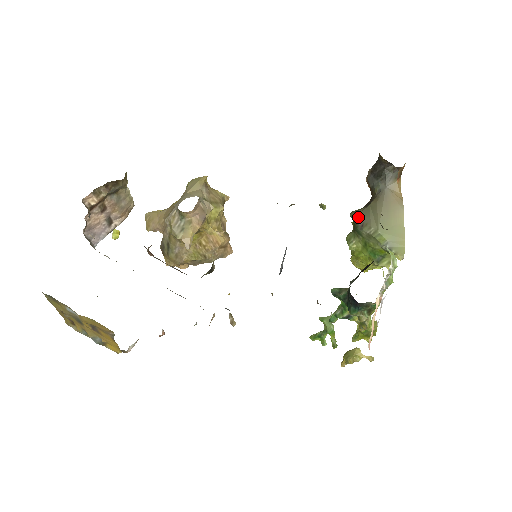
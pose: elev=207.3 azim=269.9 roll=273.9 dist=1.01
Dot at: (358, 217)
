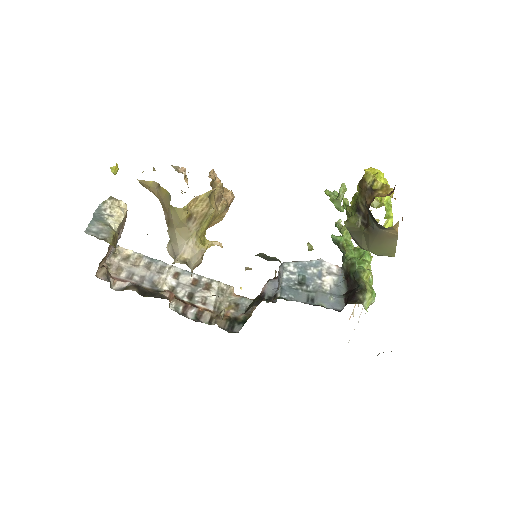
Dot at: (351, 233)
